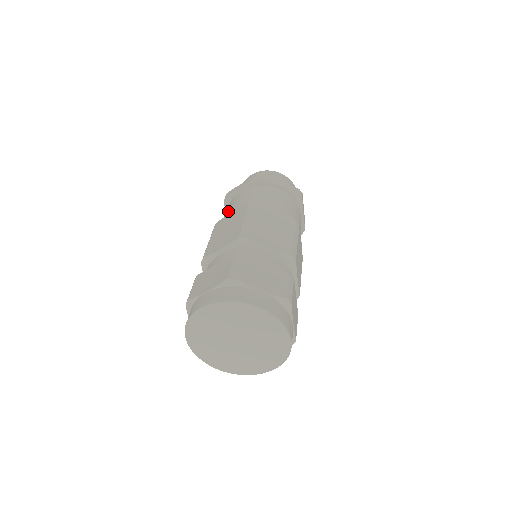
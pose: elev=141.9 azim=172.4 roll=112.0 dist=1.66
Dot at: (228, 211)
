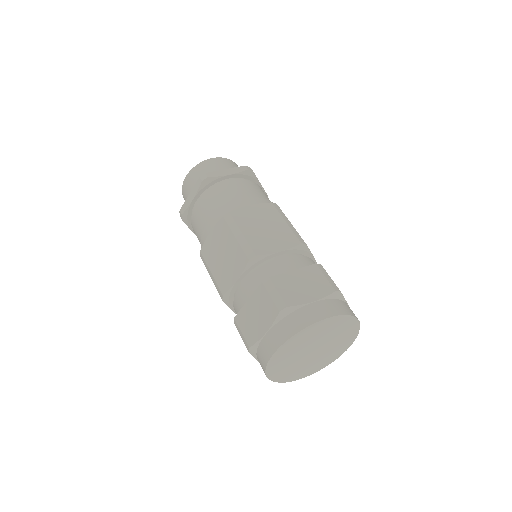
Dot at: (236, 201)
